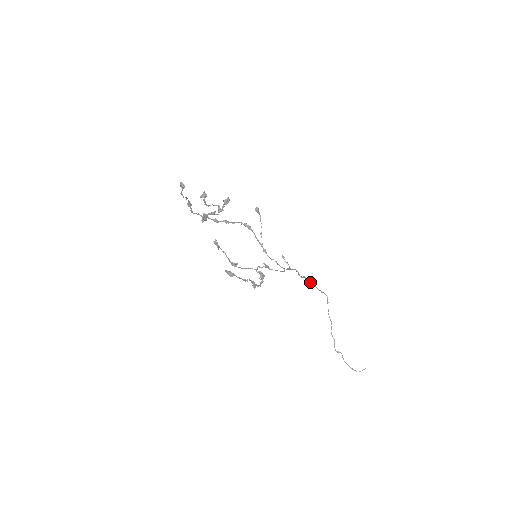
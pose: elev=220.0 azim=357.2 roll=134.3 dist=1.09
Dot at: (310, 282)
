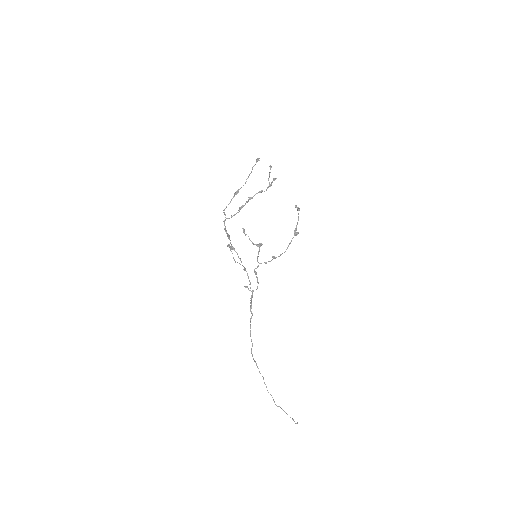
Dot at: occluded
